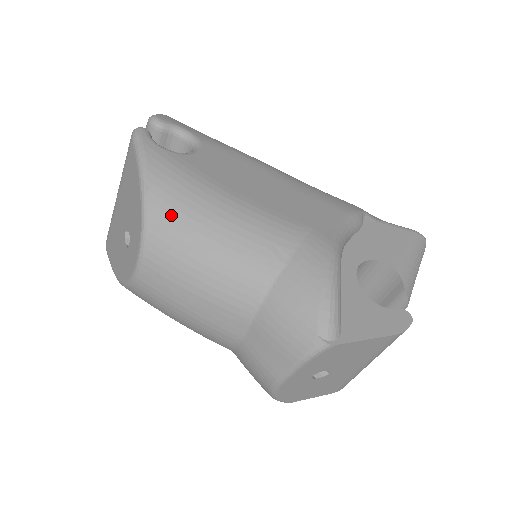
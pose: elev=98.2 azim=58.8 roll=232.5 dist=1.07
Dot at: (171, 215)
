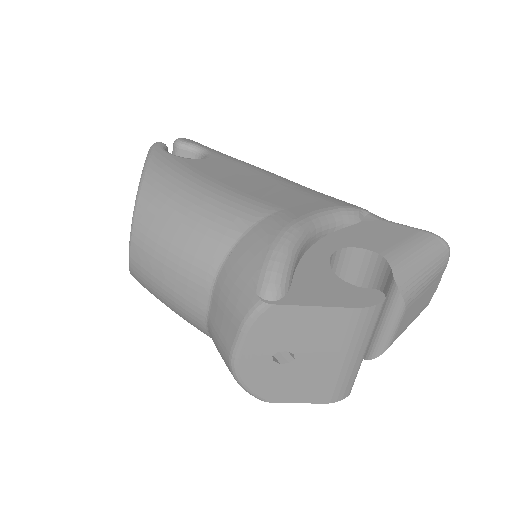
Dot at: (156, 197)
